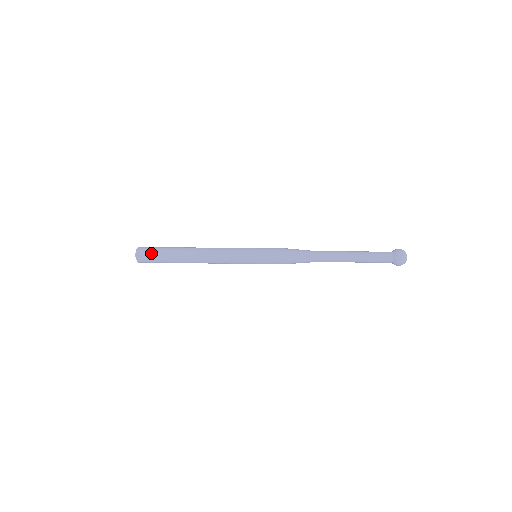
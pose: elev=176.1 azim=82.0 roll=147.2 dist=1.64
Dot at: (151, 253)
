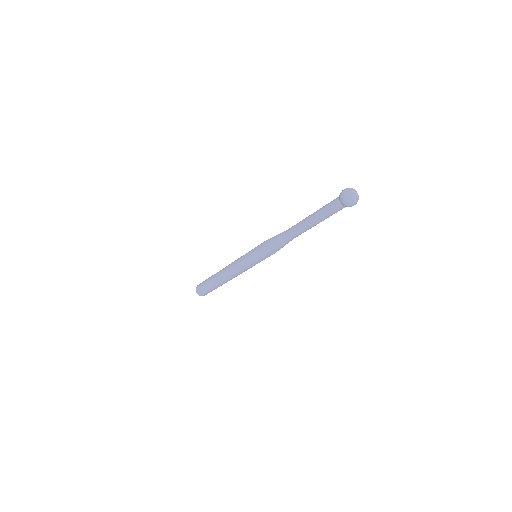
Dot at: occluded
